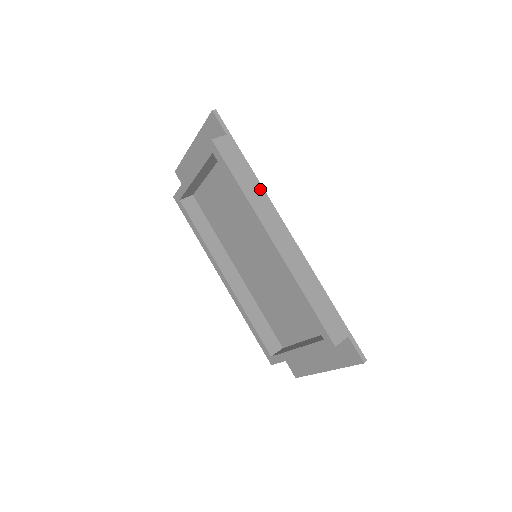
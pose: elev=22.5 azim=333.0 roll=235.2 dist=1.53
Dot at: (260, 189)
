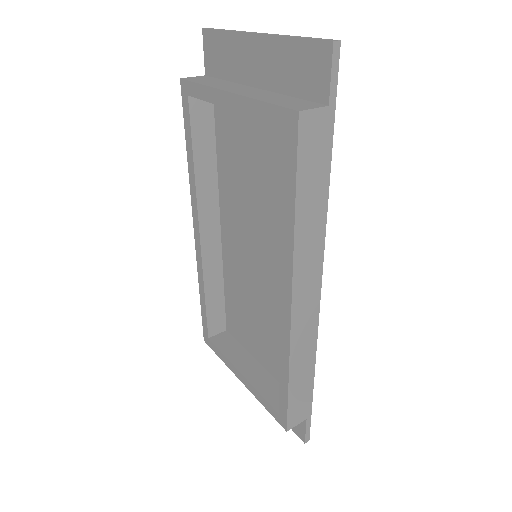
Dot at: (321, 222)
